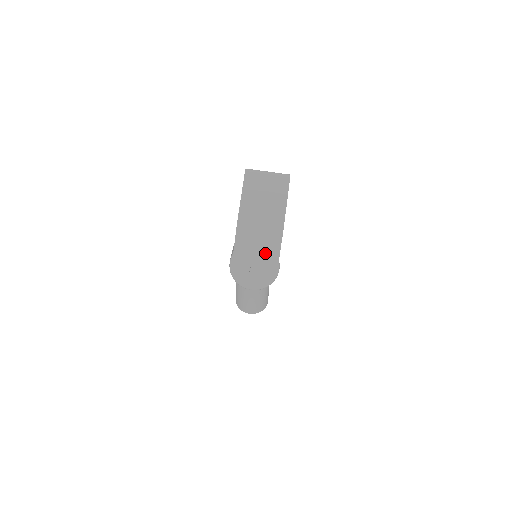
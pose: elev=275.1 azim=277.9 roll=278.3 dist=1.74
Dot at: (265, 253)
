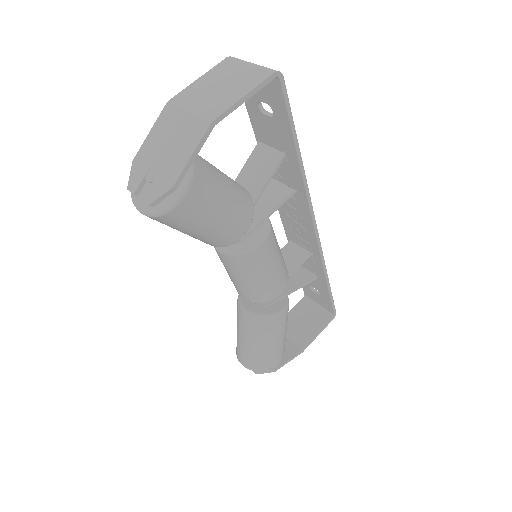
Dot at: (173, 154)
